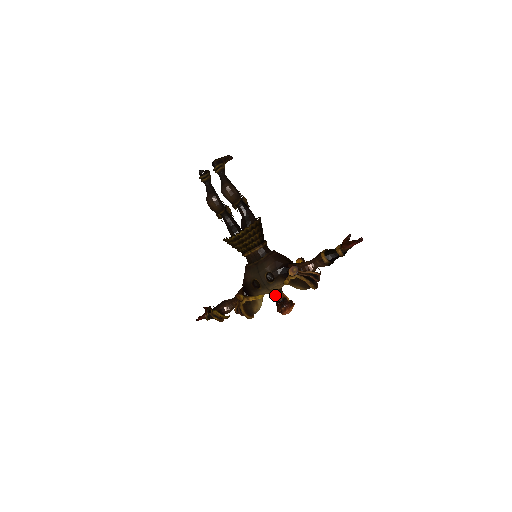
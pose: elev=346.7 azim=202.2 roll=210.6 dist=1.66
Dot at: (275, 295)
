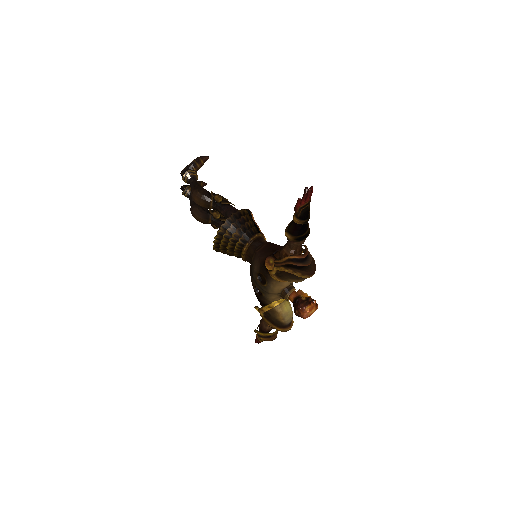
Dot at: (284, 297)
